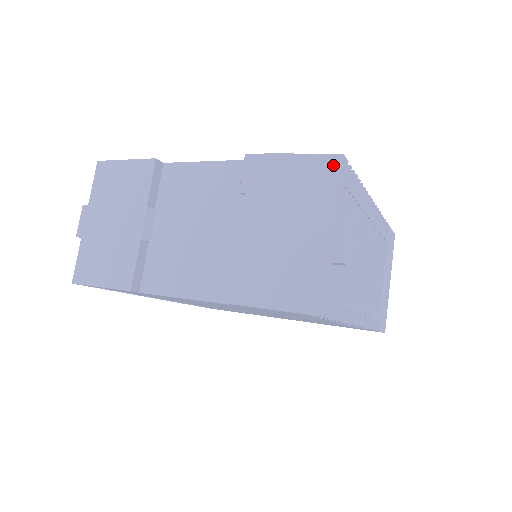
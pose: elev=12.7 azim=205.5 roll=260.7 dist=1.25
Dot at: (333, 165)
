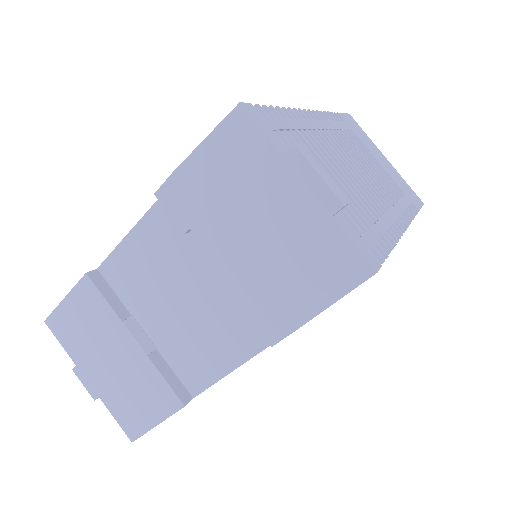
Dot at: (241, 123)
